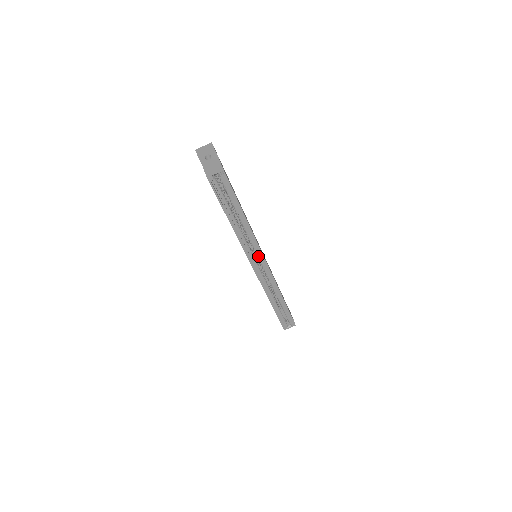
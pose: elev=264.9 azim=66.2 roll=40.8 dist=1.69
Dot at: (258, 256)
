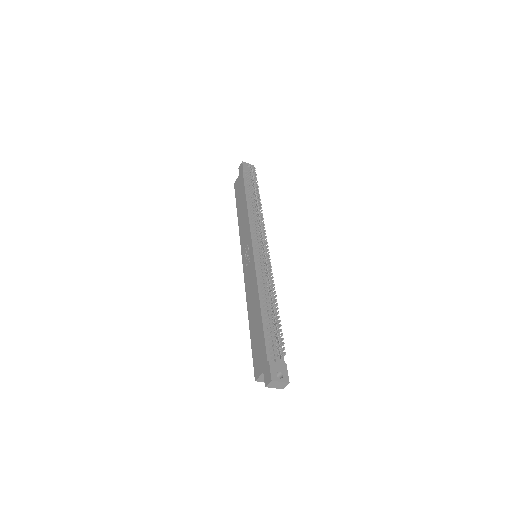
Dot at: occluded
